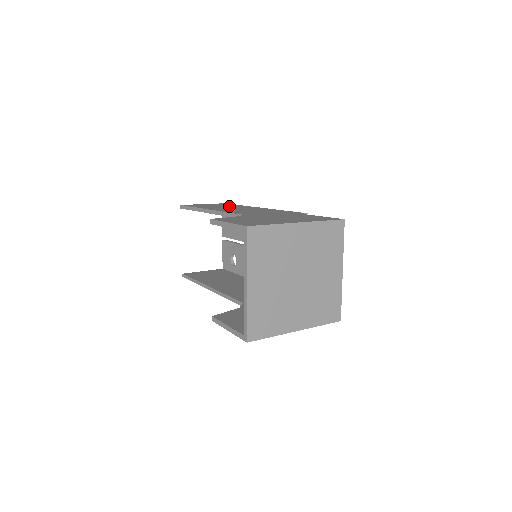
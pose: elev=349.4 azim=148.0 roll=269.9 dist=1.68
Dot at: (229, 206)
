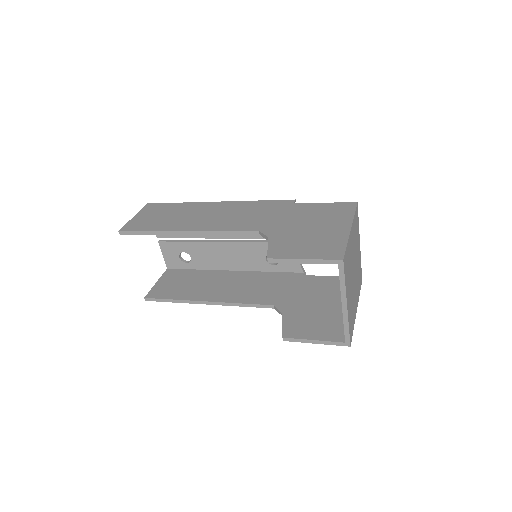
Dot at: (180, 212)
